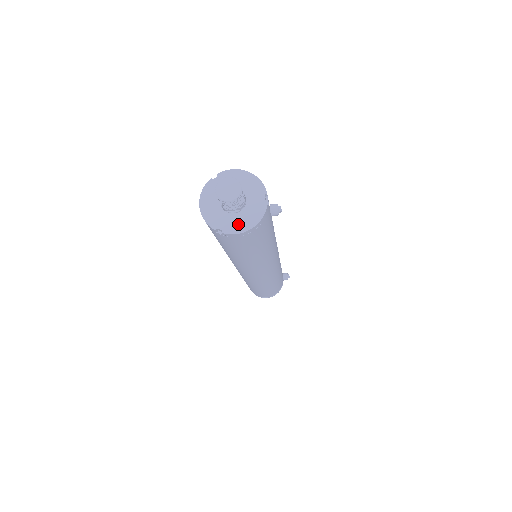
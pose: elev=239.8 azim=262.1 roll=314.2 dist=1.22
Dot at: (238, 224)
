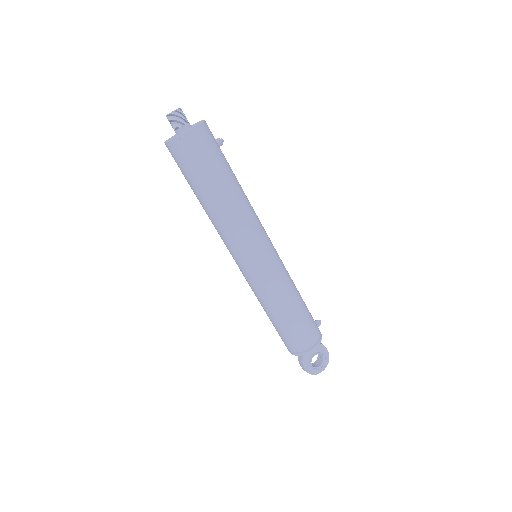
Dot at: (191, 129)
